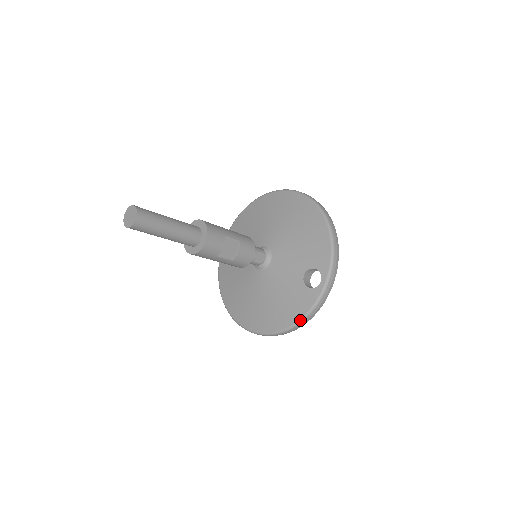
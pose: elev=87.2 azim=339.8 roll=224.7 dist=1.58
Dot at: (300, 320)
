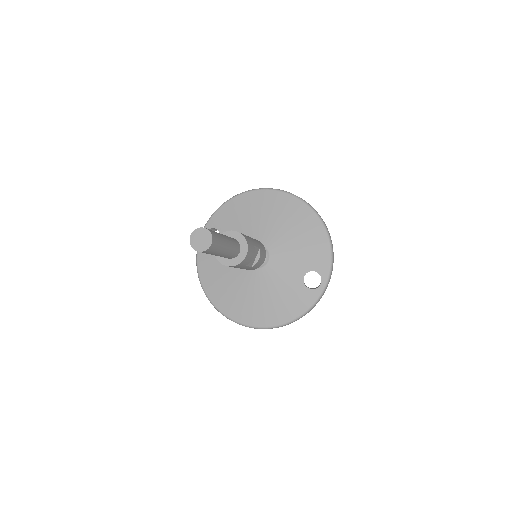
Dot at: (299, 317)
